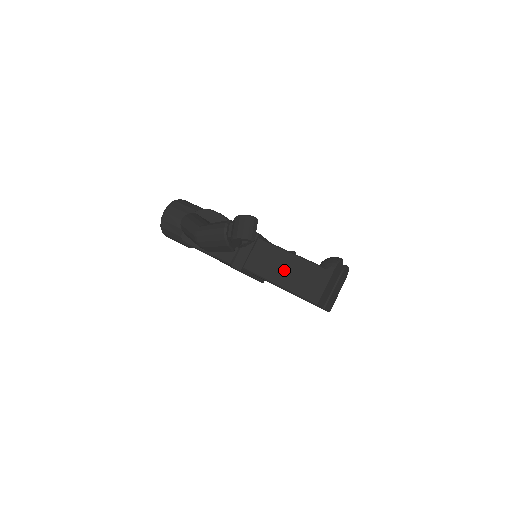
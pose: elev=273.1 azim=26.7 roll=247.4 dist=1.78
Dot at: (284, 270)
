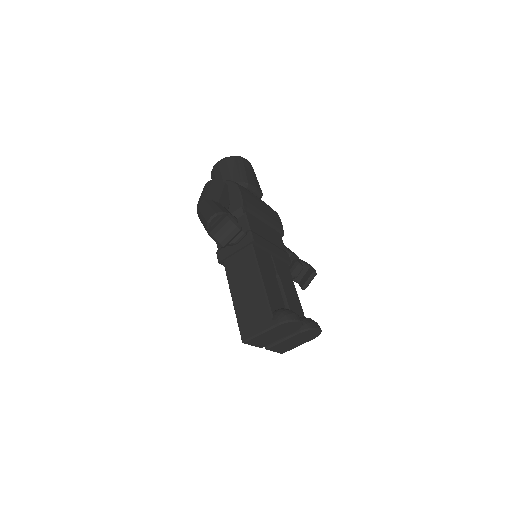
Dot at: (245, 290)
